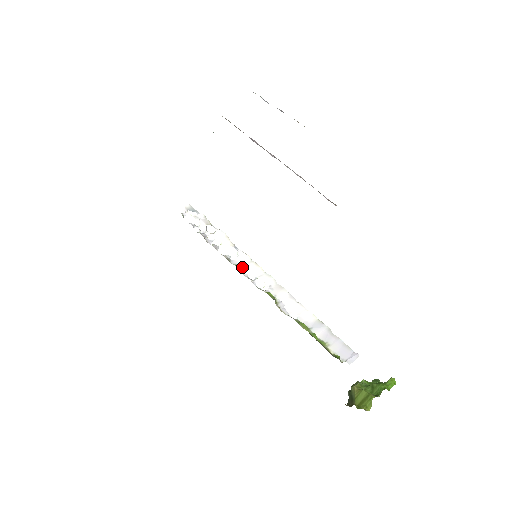
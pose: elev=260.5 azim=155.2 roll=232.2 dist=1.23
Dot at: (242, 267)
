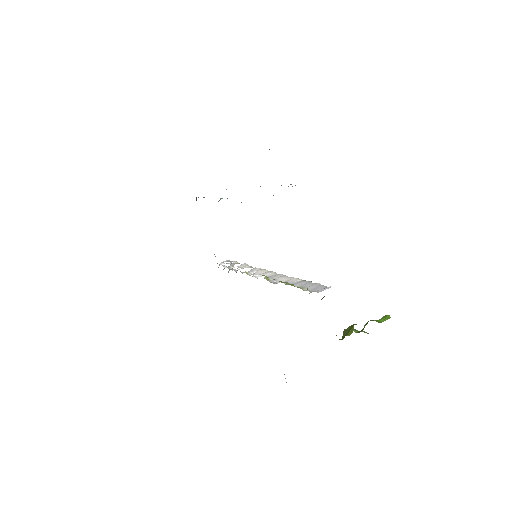
Dot at: occluded
